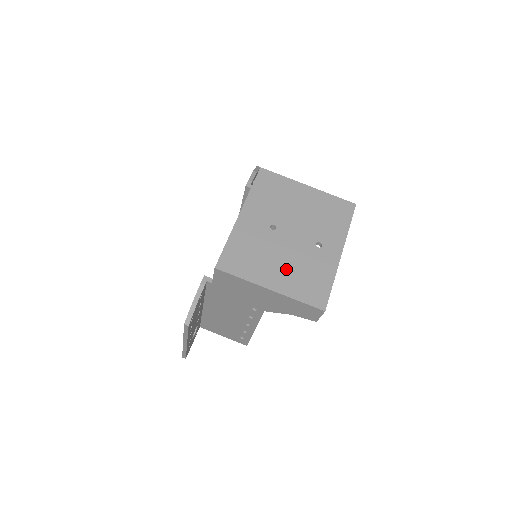
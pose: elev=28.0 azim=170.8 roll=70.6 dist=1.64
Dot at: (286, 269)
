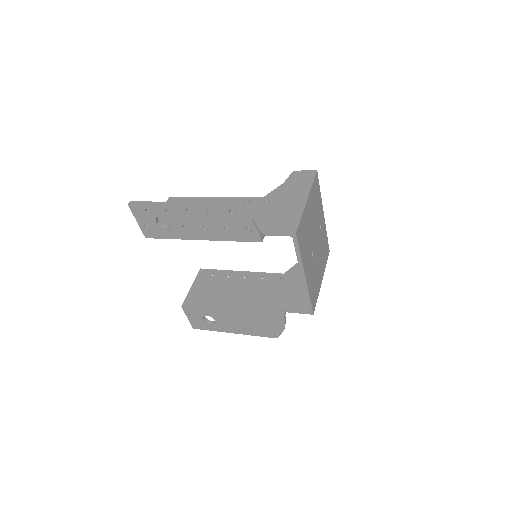
Dot at: (321, 262)
